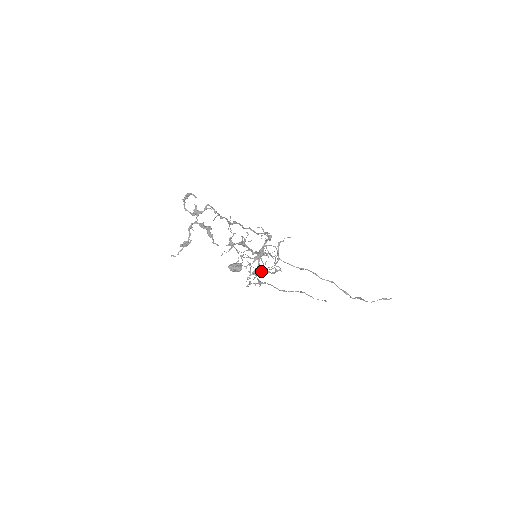
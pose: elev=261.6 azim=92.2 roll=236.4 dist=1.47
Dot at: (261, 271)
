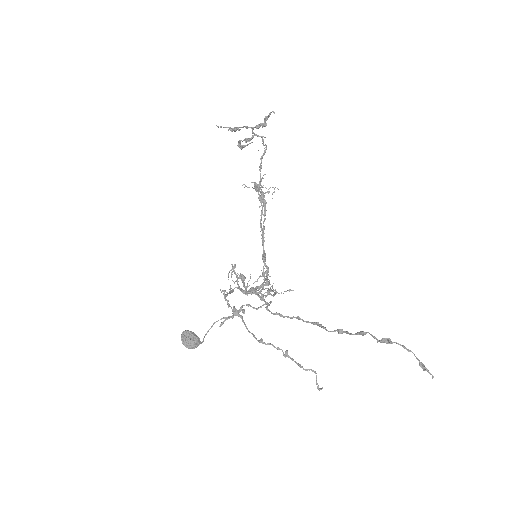
Dot at: (242, 306)
